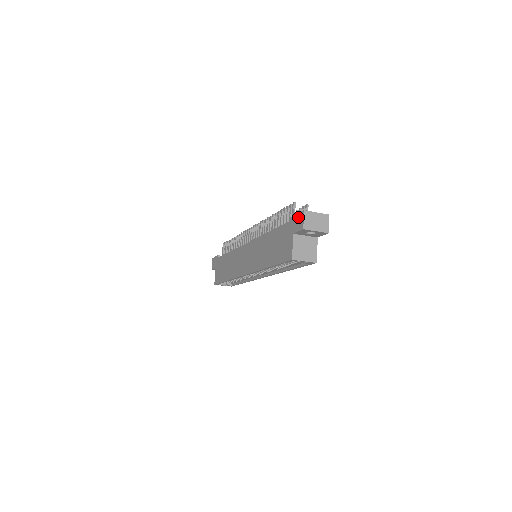
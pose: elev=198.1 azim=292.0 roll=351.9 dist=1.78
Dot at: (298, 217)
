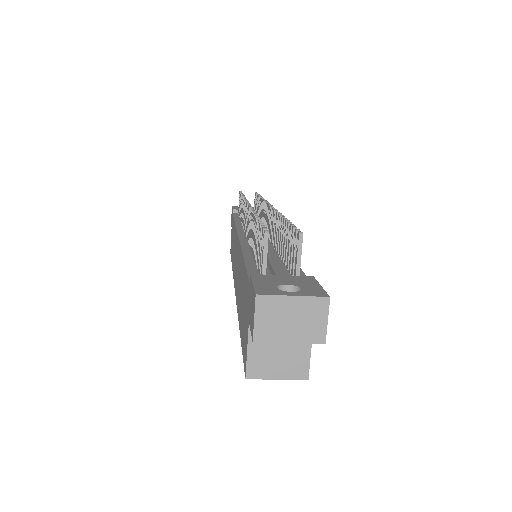
Dot at: (251, 296)
